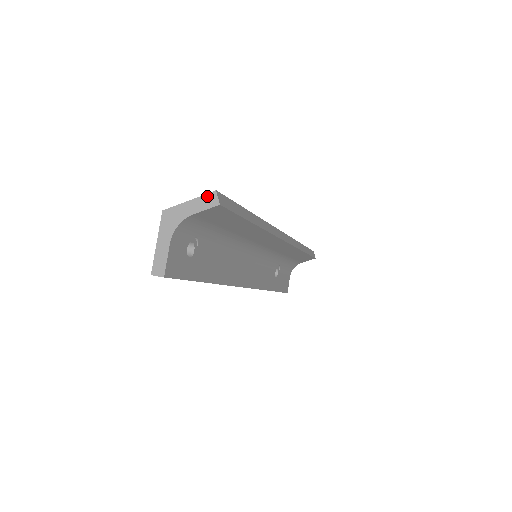
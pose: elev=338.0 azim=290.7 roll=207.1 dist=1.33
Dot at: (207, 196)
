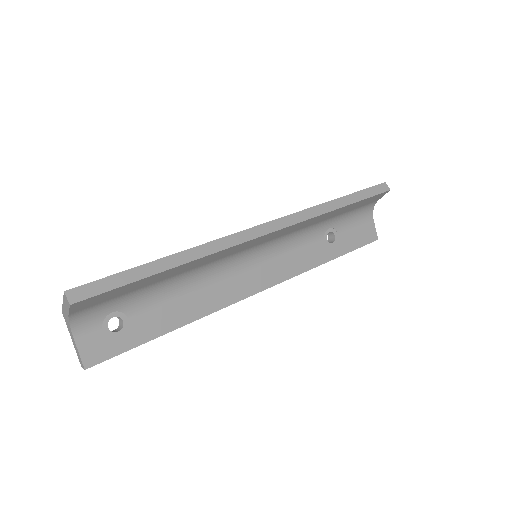
Dot at: (64, 297)
